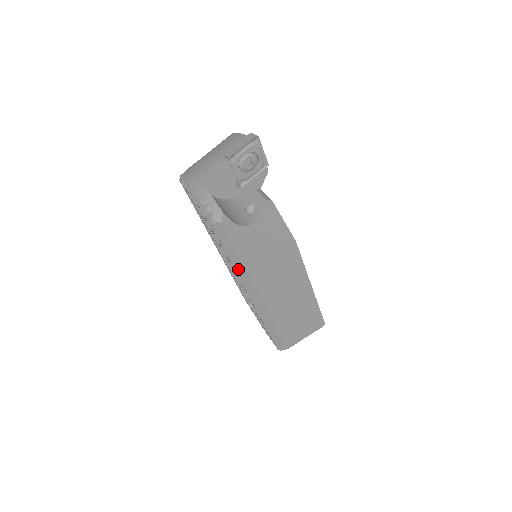
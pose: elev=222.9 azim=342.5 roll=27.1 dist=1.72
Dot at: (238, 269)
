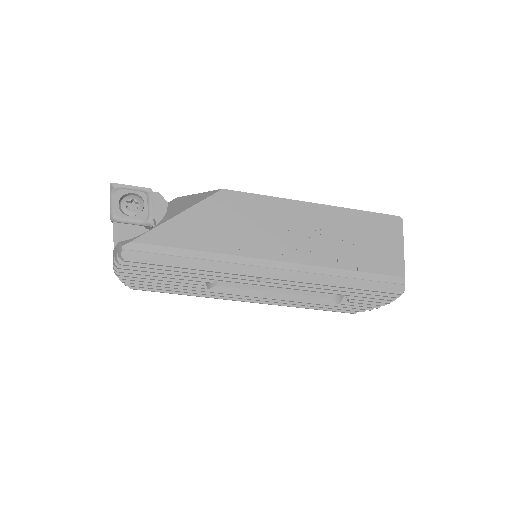
Dot at: (210, 267)
